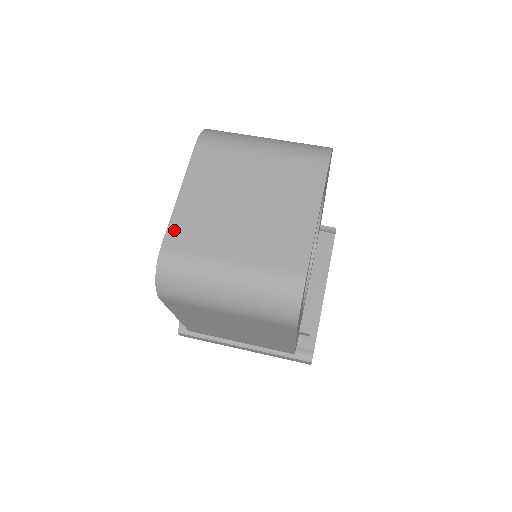
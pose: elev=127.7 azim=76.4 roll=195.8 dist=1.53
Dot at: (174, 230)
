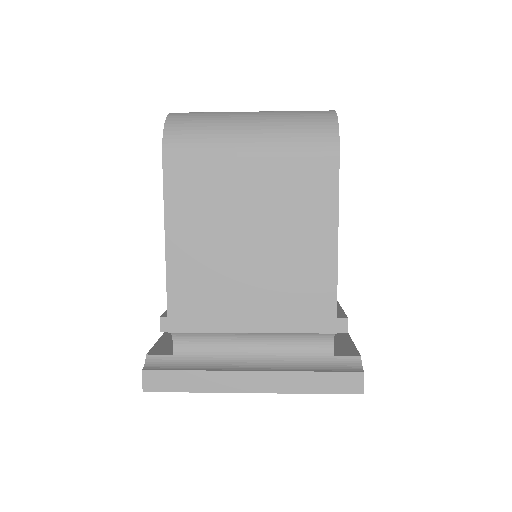
Dot at: occluded
